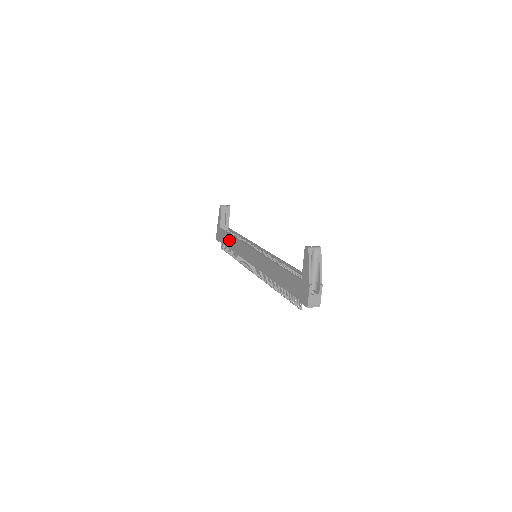
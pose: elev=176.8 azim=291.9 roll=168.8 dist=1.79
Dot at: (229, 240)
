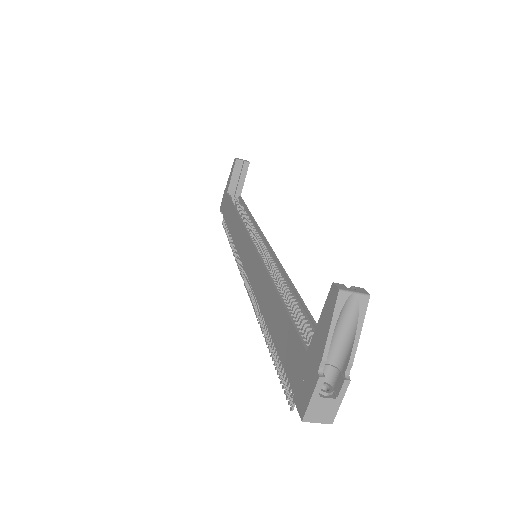
Dot at: (231, 215)
